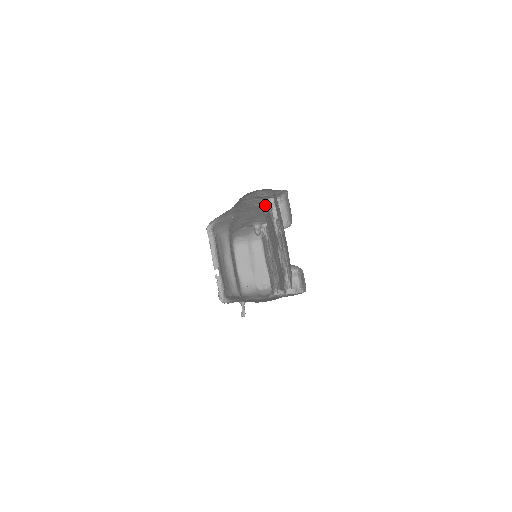
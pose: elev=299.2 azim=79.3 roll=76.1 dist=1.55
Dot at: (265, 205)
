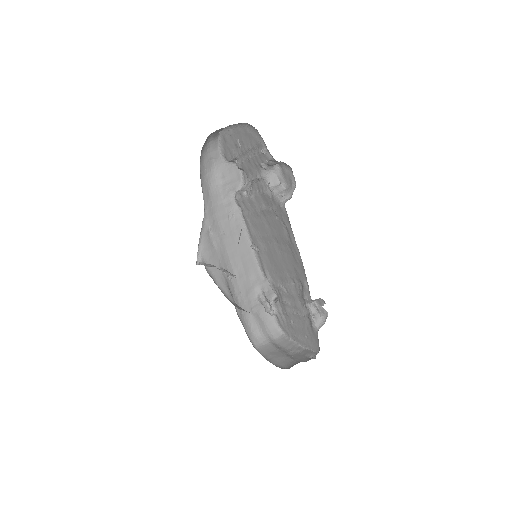
Dot at: (239, 217)
